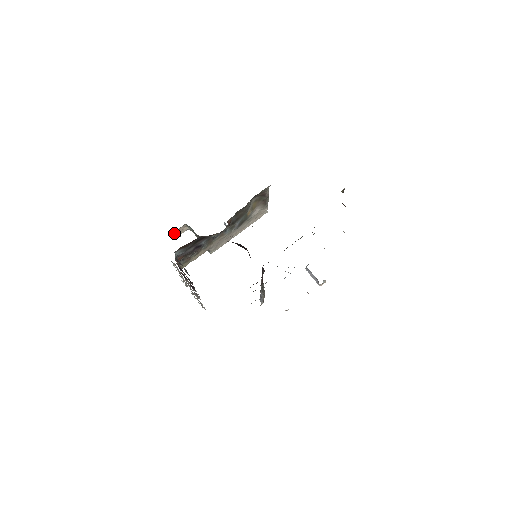
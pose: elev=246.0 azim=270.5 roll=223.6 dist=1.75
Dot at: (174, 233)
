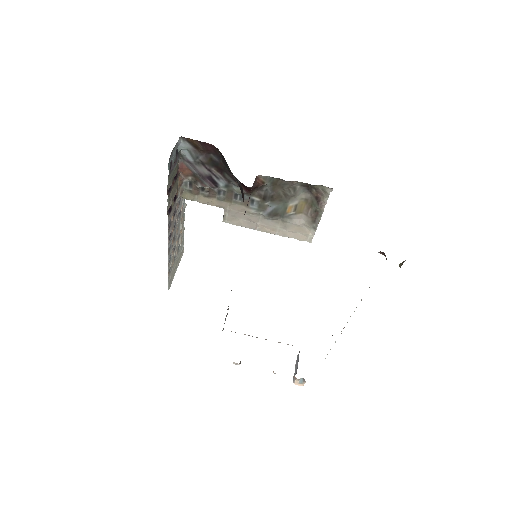
Dot at: occluded
